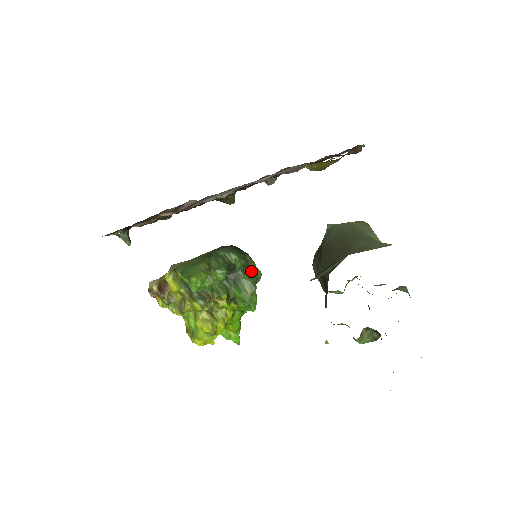
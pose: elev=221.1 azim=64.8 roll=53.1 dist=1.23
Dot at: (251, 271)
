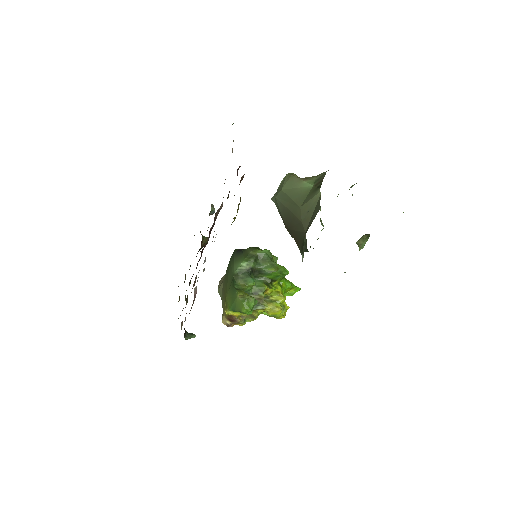
Dot at: (262, 257)
